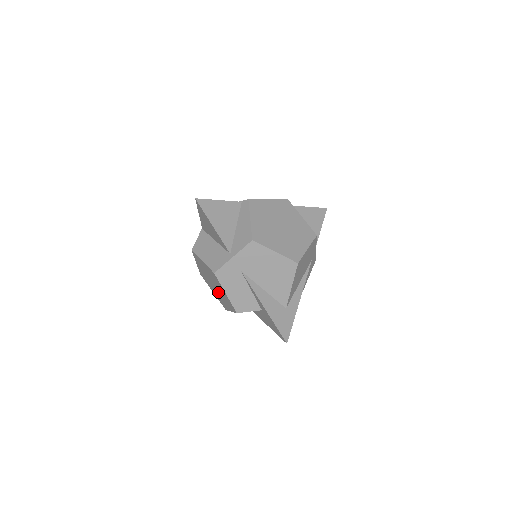
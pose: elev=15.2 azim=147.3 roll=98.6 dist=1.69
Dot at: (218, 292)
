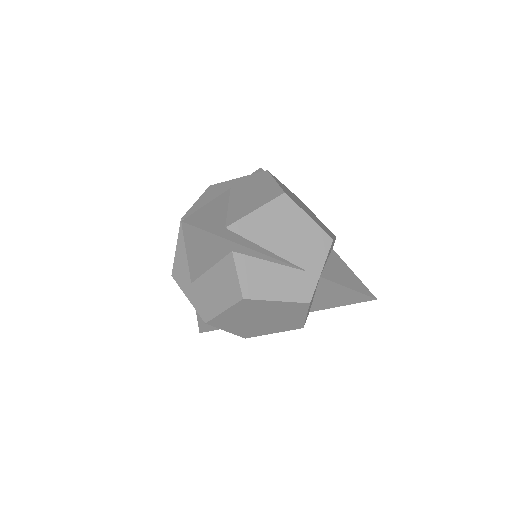
Dot at: occluded
